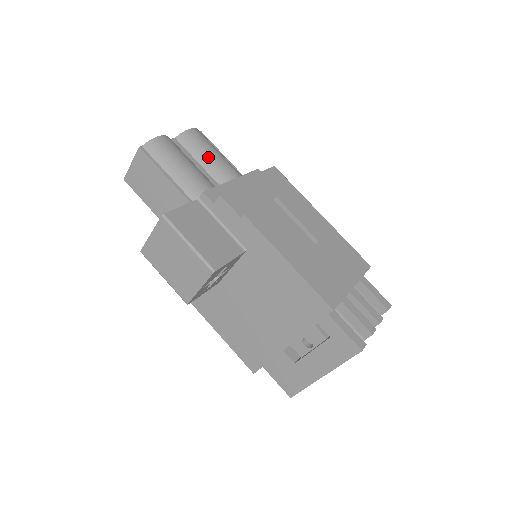
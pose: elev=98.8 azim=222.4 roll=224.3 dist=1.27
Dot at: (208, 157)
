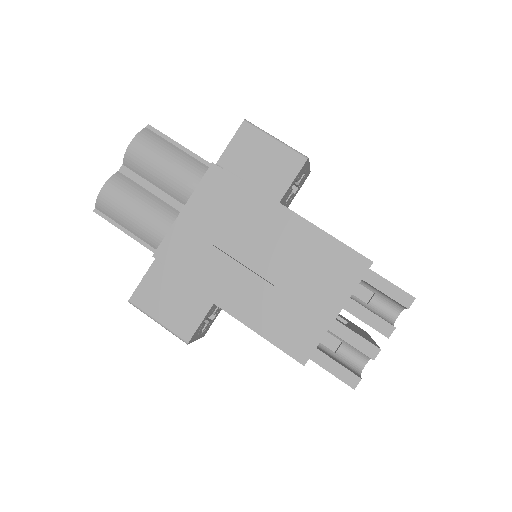
Dot at: (158, 175)
